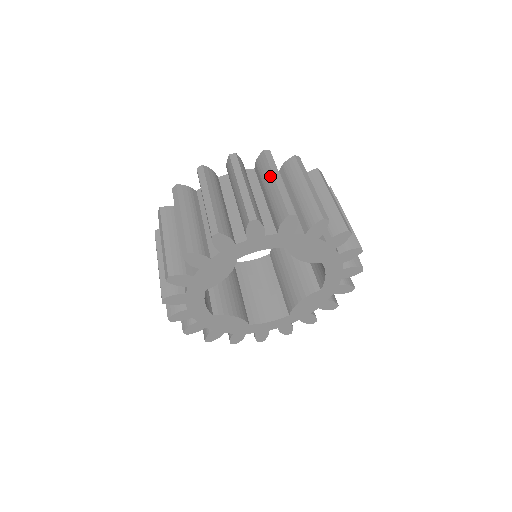
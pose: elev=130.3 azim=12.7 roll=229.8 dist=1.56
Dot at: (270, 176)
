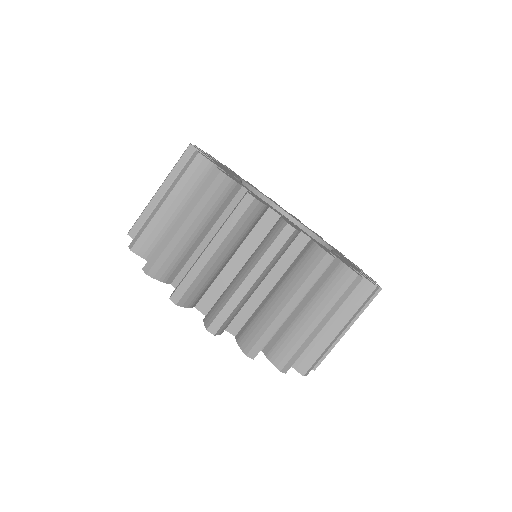
Dot at: (344, 321)
